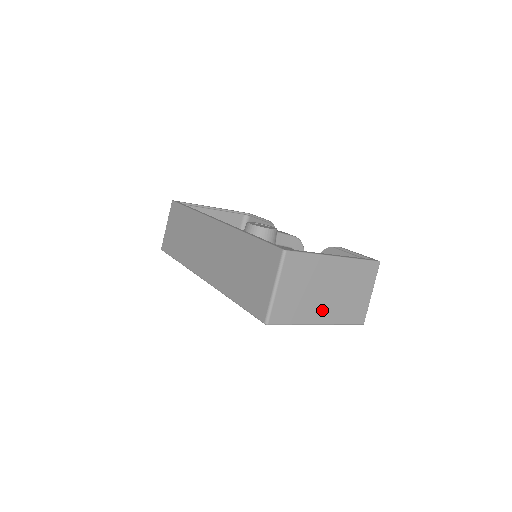
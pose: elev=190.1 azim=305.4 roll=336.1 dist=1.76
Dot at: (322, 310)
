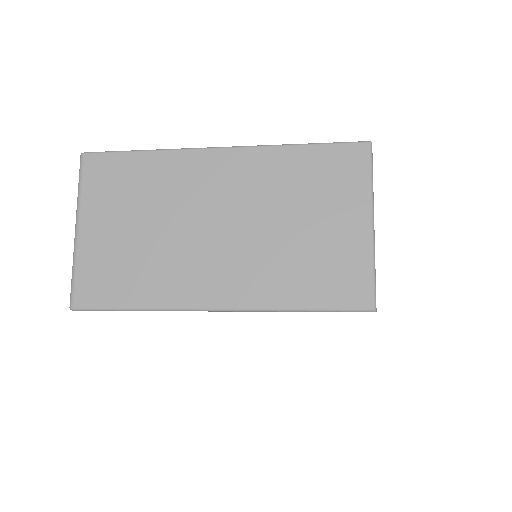
Dot at: (214, 274)
